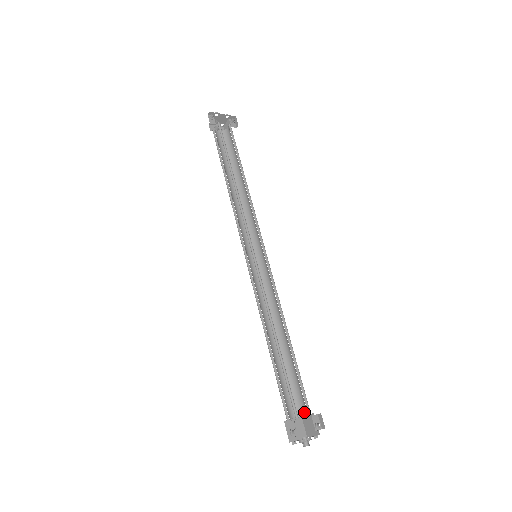
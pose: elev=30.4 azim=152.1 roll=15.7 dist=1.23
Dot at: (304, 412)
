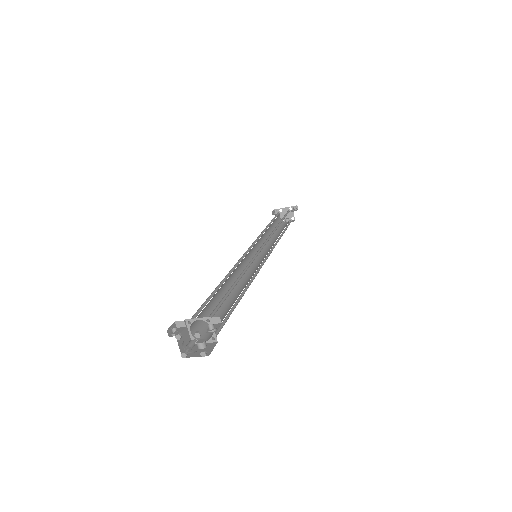
Dot at: occluded
